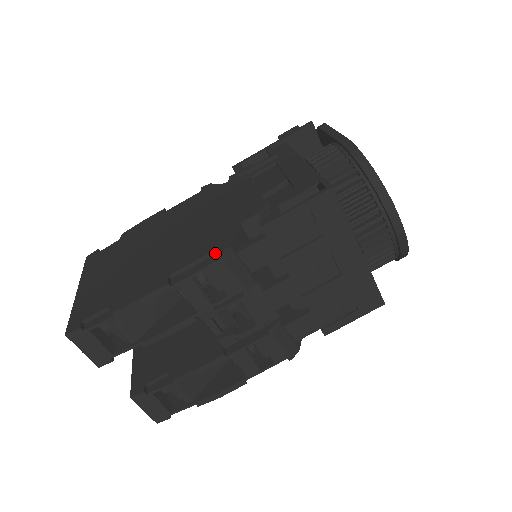
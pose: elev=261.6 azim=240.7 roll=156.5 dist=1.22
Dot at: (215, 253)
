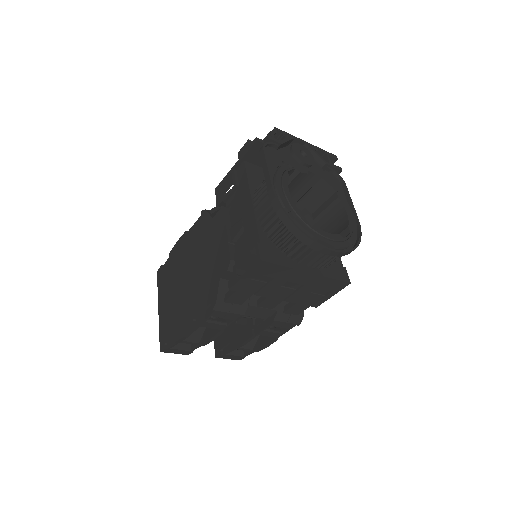
Dot at: occluded
